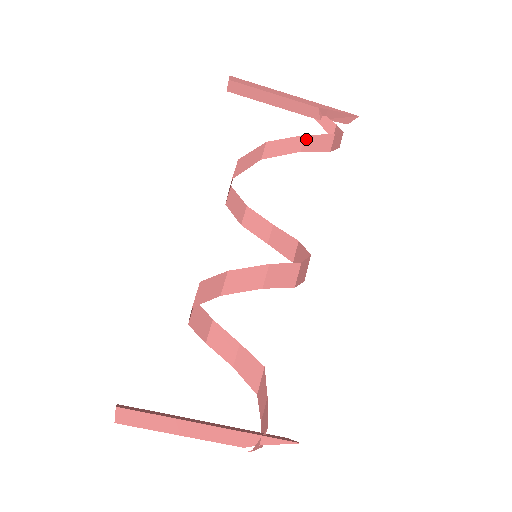
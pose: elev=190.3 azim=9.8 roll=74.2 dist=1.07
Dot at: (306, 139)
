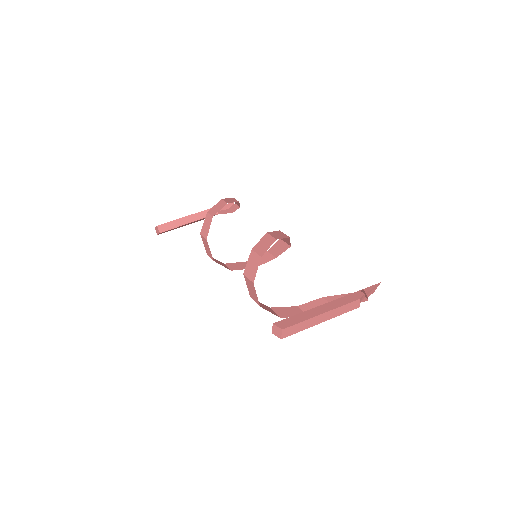
Dot at: (224, 200)
